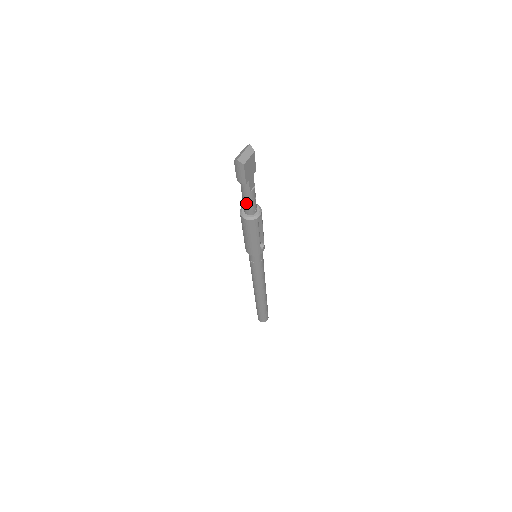
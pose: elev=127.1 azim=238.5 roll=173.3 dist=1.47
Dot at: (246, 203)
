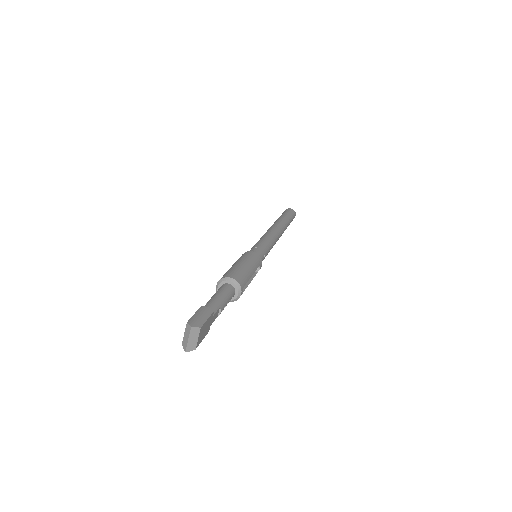
Dot at: occluded
